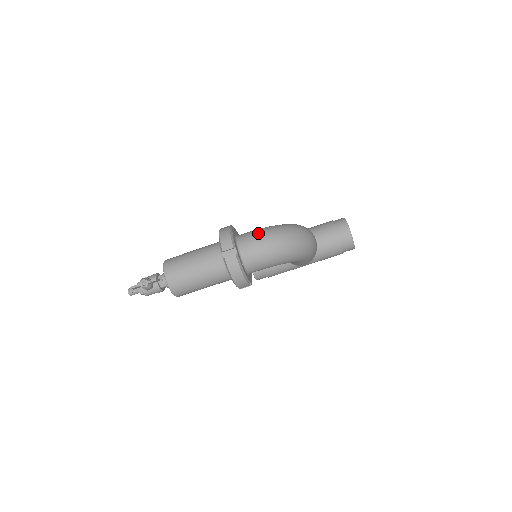
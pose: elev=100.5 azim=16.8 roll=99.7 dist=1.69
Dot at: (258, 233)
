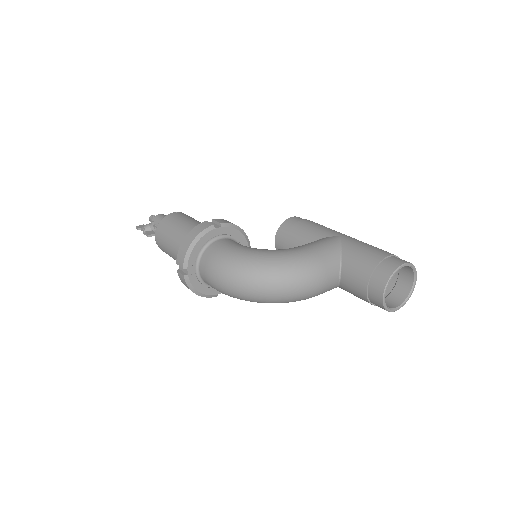
Dot at: (220, 261)
